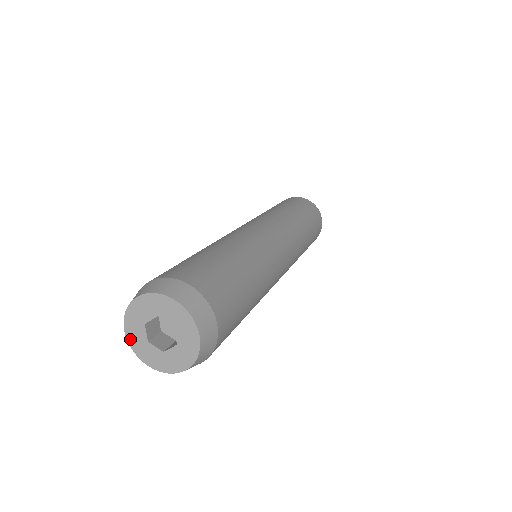
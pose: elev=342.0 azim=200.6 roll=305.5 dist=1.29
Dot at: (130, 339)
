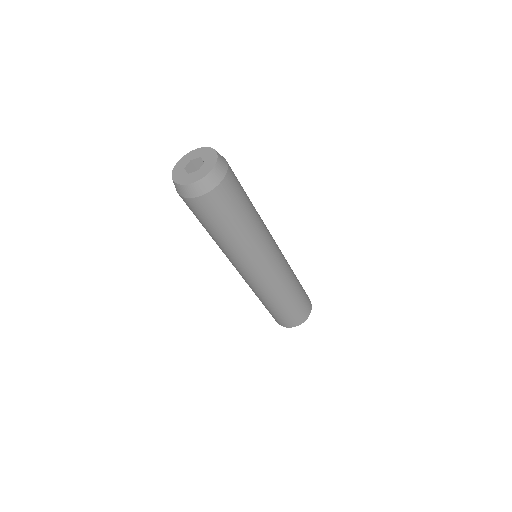
Dot at: (176, 166)
